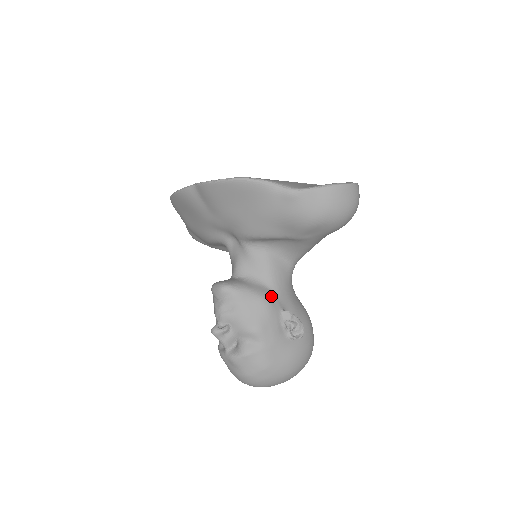
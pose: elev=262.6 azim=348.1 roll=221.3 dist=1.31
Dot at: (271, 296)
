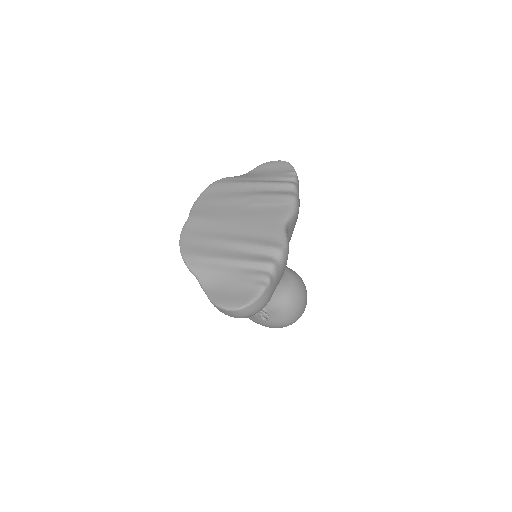
Dot at: occluded
